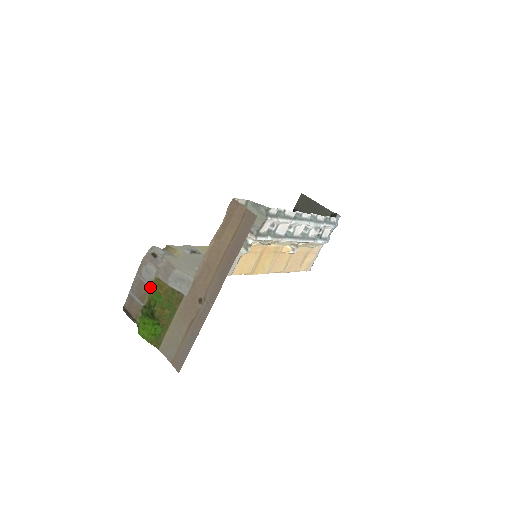
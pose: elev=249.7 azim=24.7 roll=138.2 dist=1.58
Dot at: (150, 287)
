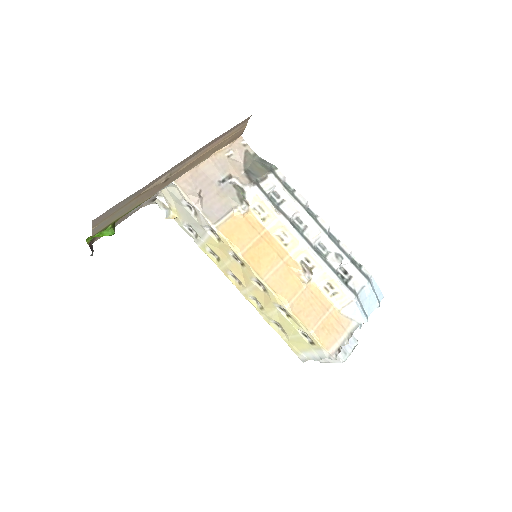
Dot at: occluded
